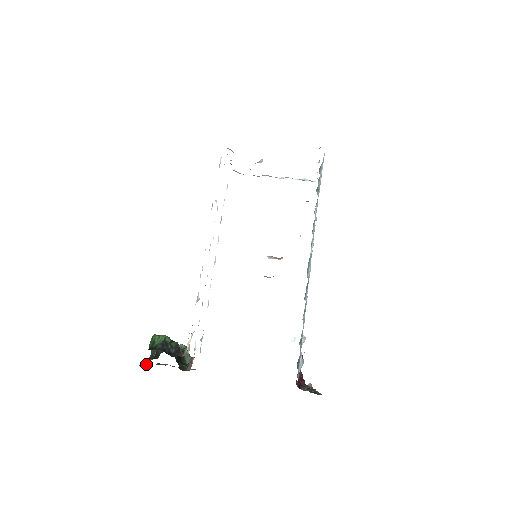
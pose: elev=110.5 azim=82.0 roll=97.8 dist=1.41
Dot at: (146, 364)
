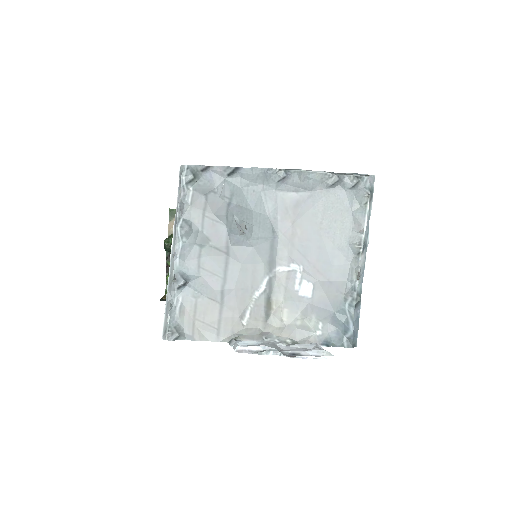
Dot at: (168, 269)
